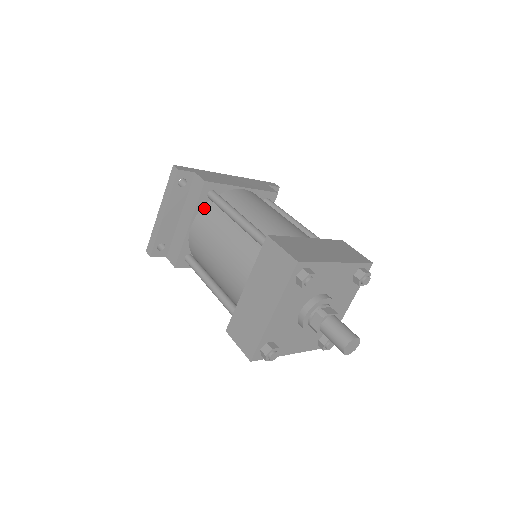
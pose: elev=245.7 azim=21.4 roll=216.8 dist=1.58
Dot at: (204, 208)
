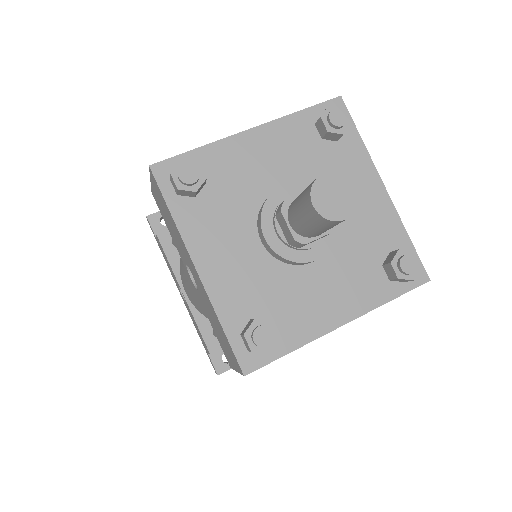
Dot at: occluded
